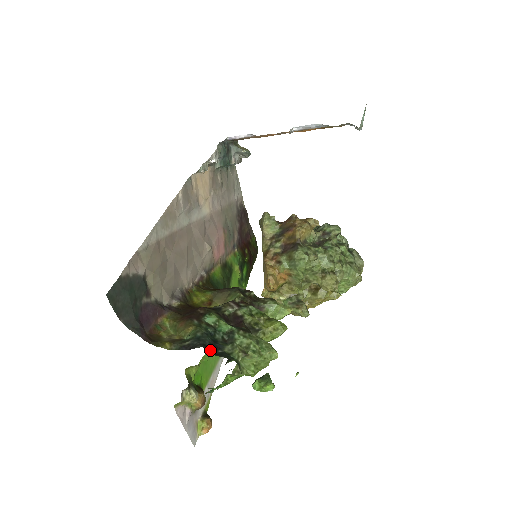
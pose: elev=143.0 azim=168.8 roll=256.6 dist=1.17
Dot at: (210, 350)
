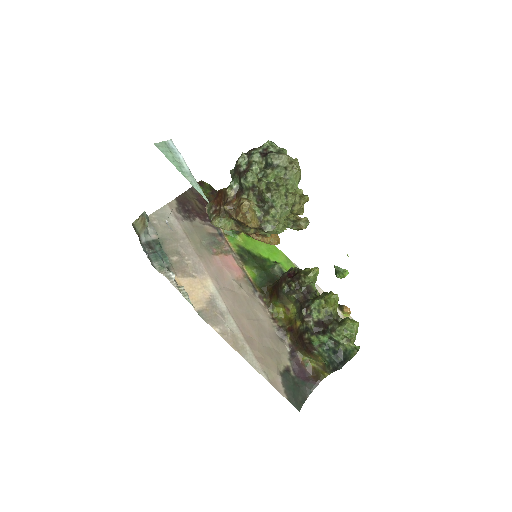
Dot at: (341, 361)
